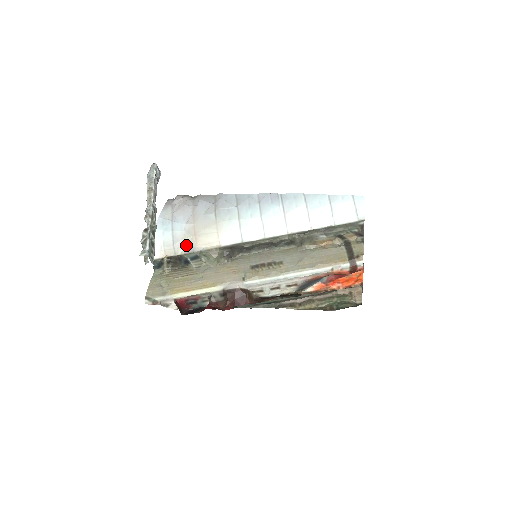
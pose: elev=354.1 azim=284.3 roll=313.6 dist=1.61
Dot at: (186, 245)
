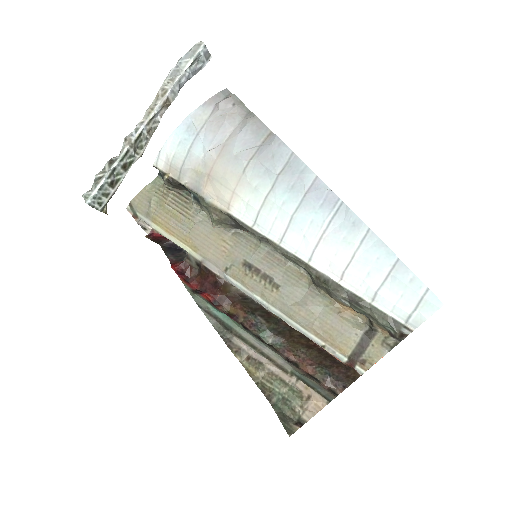
Dot at: (194, 178)
